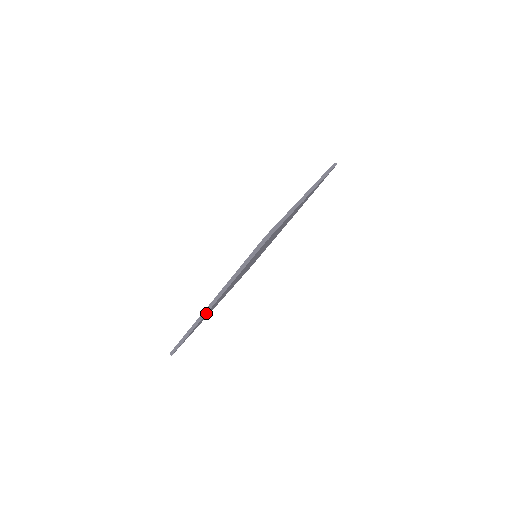
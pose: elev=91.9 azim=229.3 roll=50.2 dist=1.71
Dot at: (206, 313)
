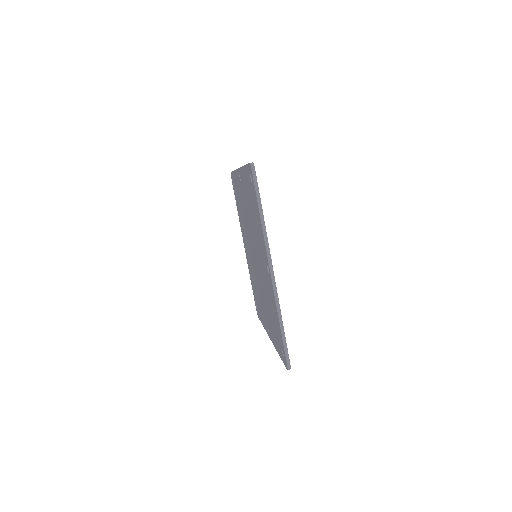
Dot at: (275, 282)
